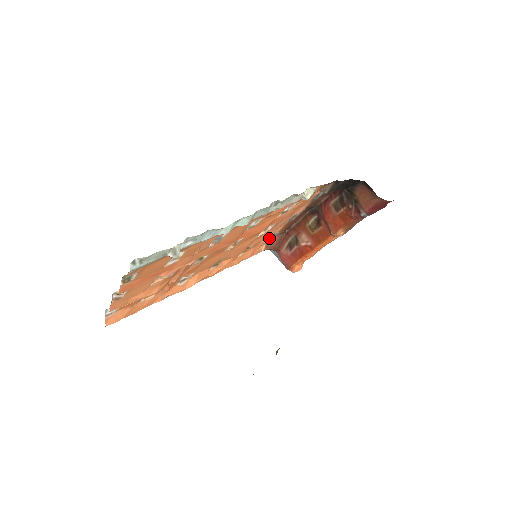
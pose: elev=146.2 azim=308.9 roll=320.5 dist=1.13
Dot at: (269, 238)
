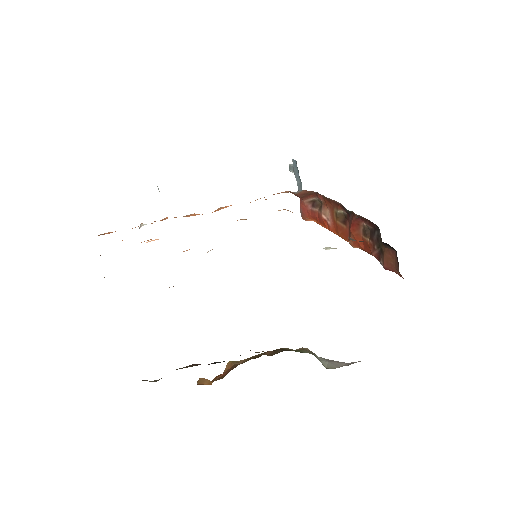
Dot at: occluded
